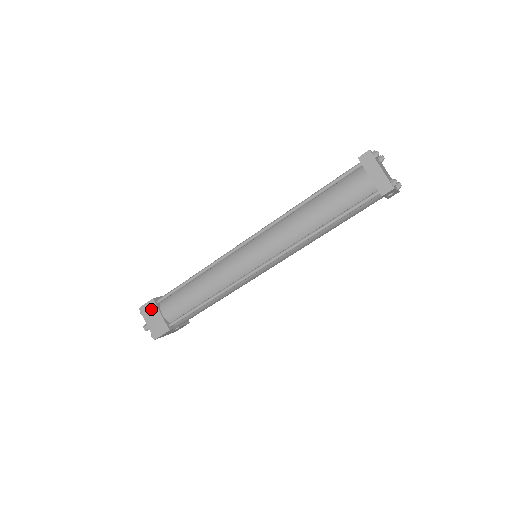
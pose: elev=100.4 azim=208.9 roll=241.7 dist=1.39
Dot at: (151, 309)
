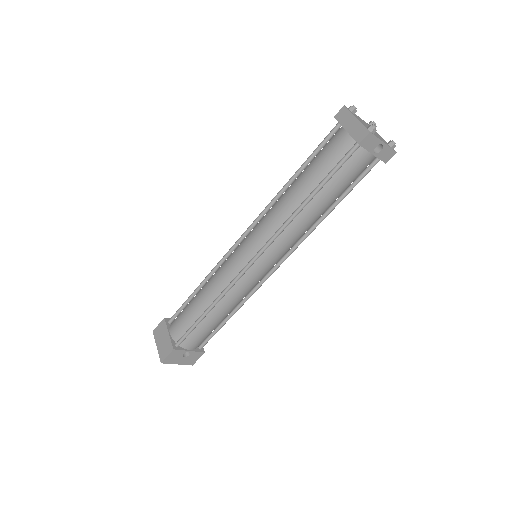
Dot at: (162, 330)
